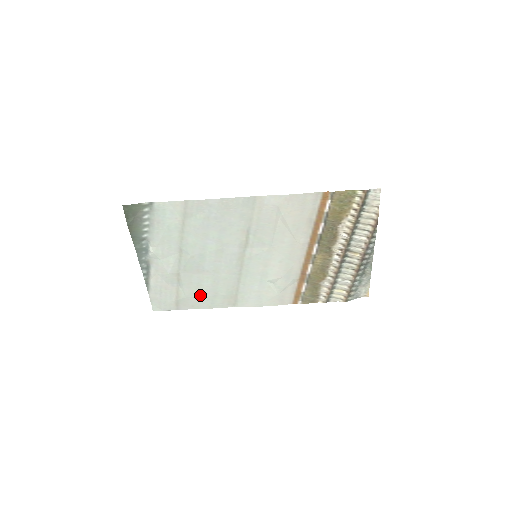
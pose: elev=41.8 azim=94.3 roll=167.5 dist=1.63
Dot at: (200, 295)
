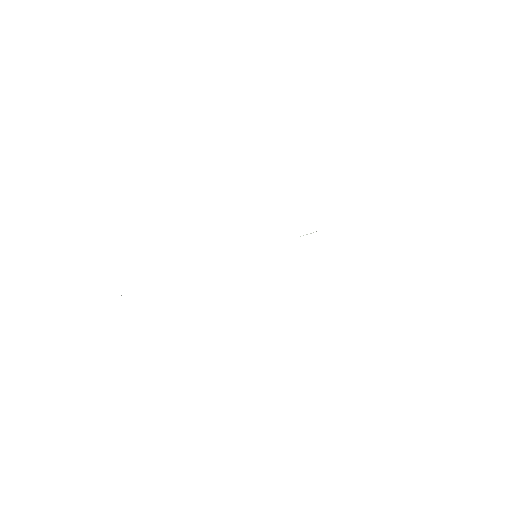
Dot at: occluded
